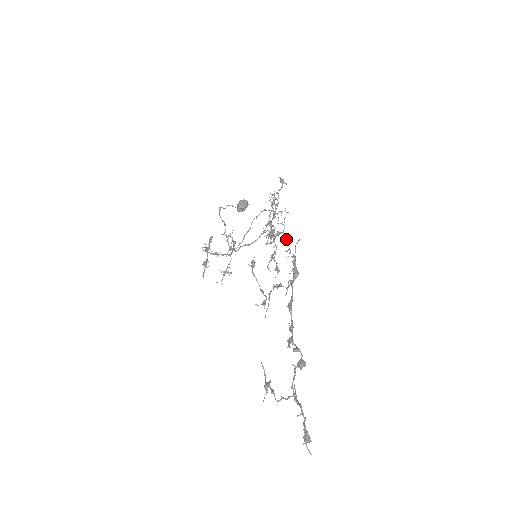
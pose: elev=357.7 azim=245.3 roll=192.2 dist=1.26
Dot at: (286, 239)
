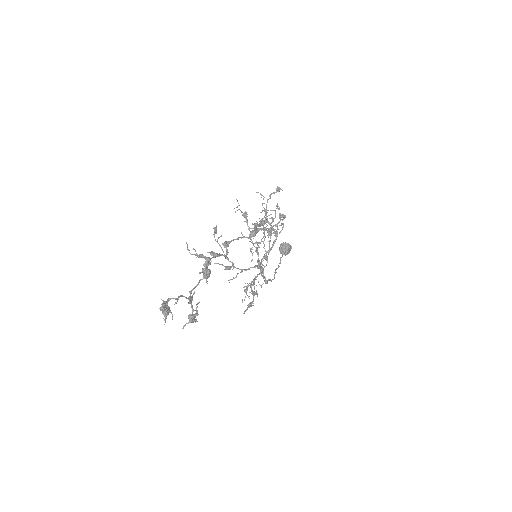
Dot at: (271, 226)
